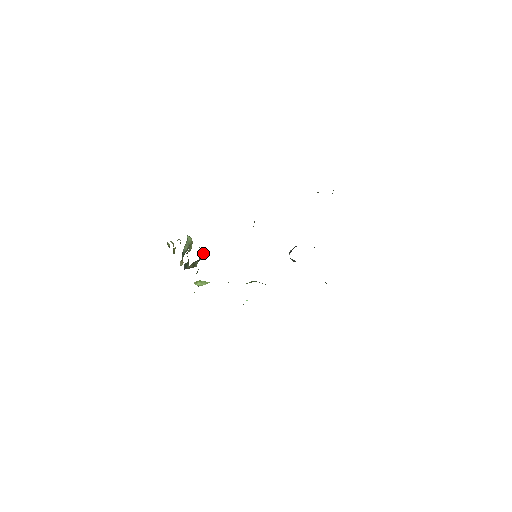
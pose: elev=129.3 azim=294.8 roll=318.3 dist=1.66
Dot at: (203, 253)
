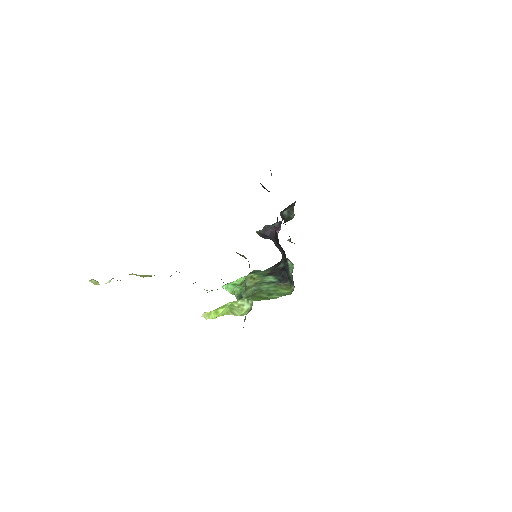
Dot at: occluded
